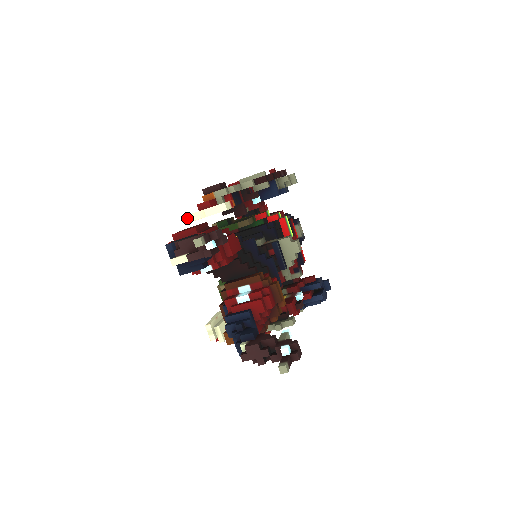
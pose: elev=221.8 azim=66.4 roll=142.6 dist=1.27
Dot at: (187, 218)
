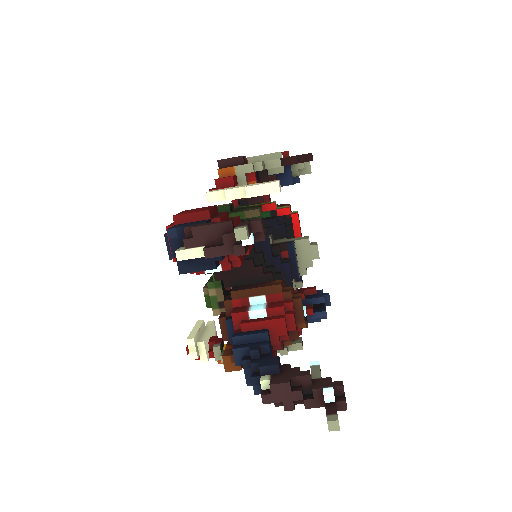
Dot at: (211, 196)
